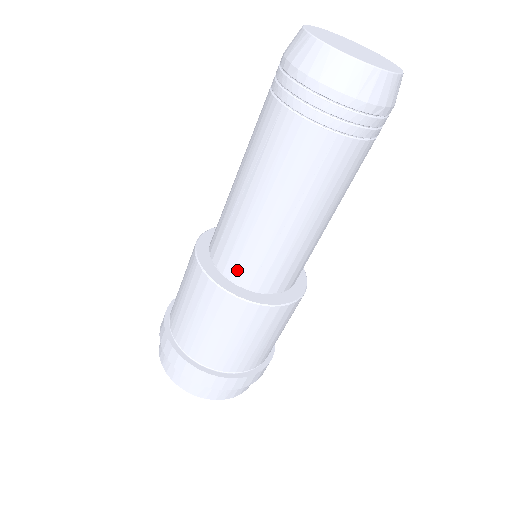
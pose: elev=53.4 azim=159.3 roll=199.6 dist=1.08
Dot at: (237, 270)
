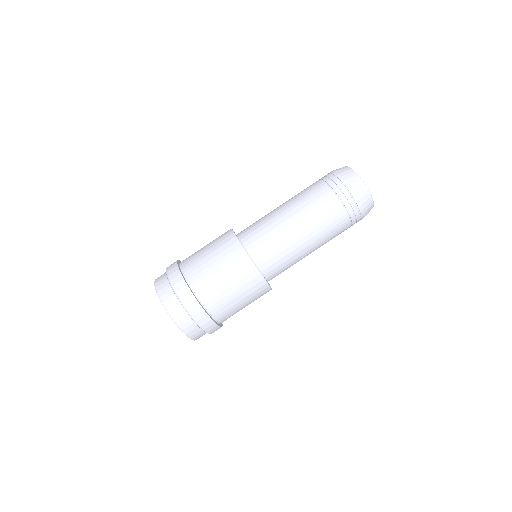
Dot at: (267, 263)
